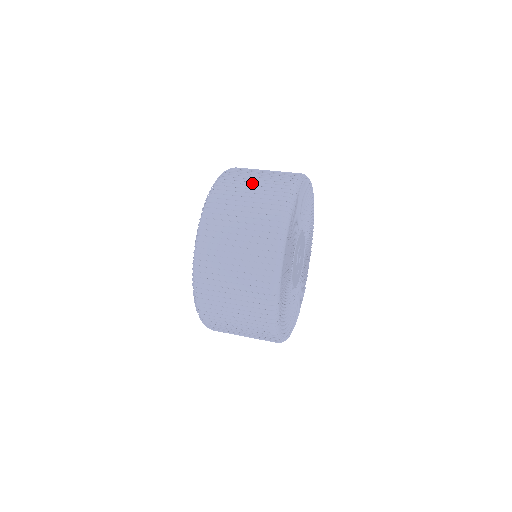
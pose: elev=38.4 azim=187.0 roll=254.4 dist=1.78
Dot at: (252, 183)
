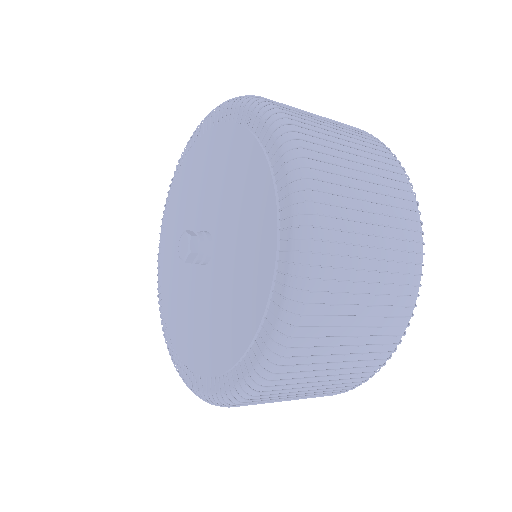
Dot at: (356, 165)
